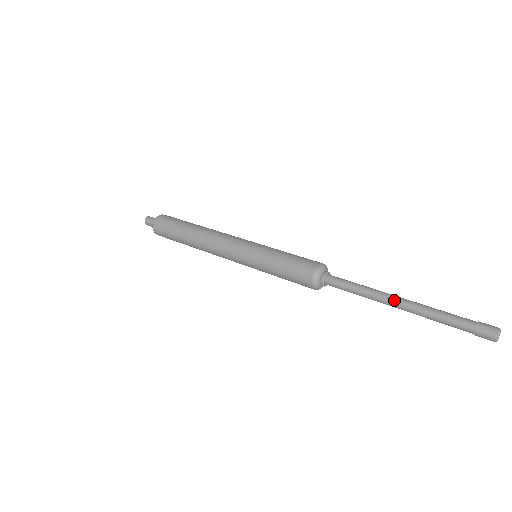
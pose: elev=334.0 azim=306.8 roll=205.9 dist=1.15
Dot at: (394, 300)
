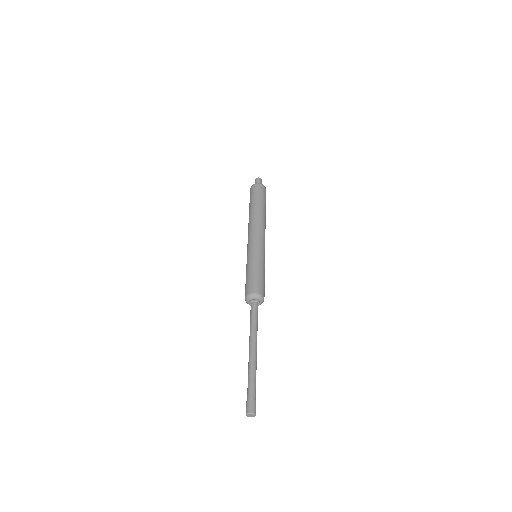
Dot at: (251, 347)
